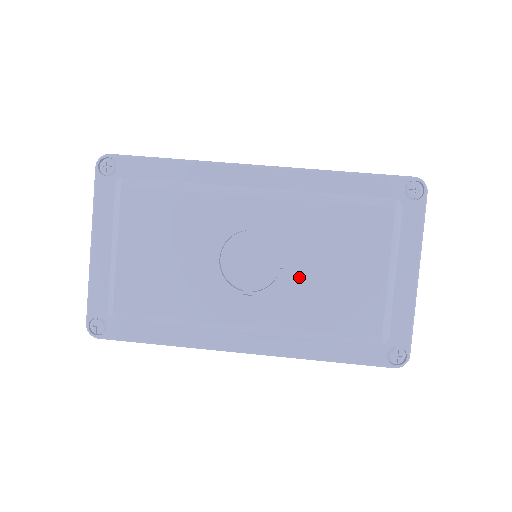
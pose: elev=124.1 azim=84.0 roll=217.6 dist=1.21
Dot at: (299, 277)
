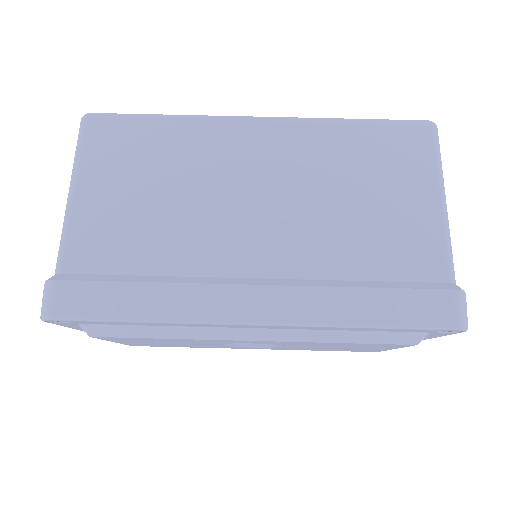
Dot at: occluded
